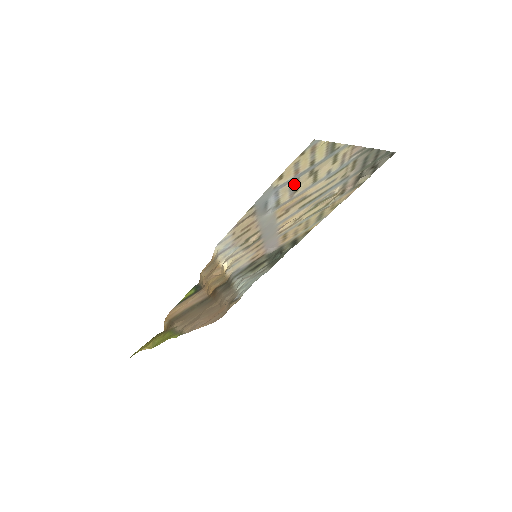
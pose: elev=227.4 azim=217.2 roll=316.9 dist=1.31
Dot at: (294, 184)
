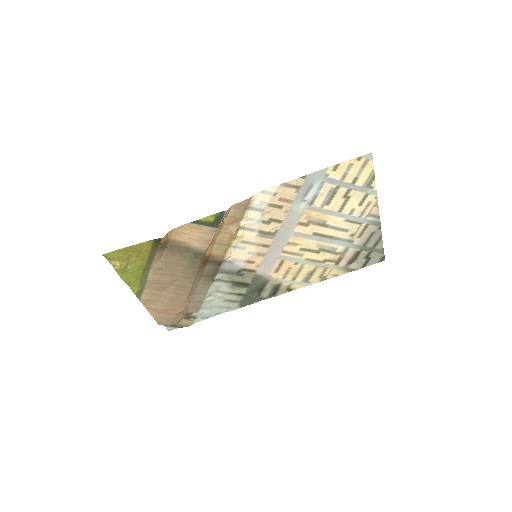
Dot at: (333, 191)
